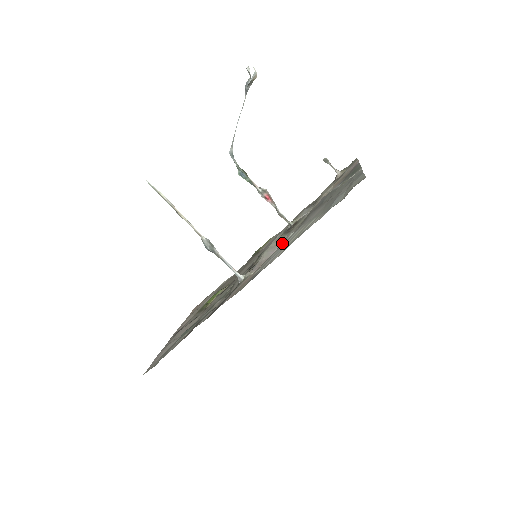
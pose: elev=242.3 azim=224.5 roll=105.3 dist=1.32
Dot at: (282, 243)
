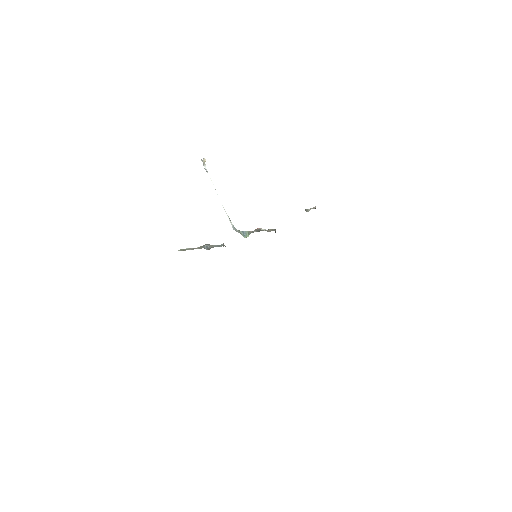
Dot at: occluded
